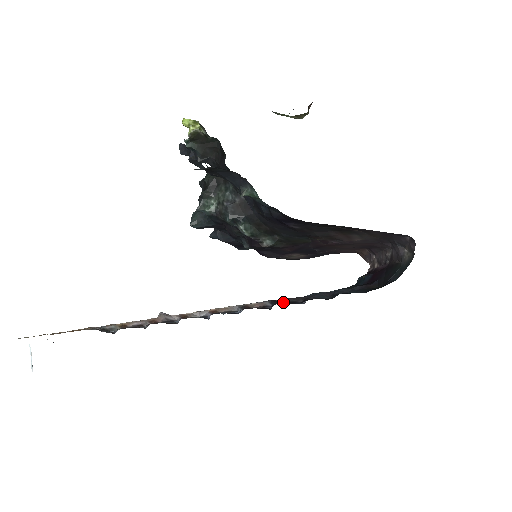
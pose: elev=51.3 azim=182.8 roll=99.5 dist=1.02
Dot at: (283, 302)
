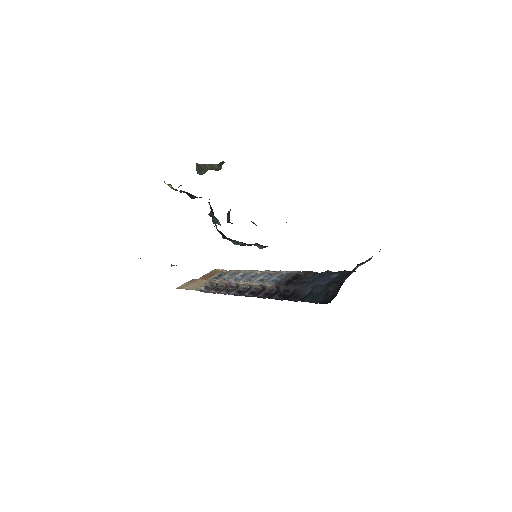
Dot at: (283, 289)
